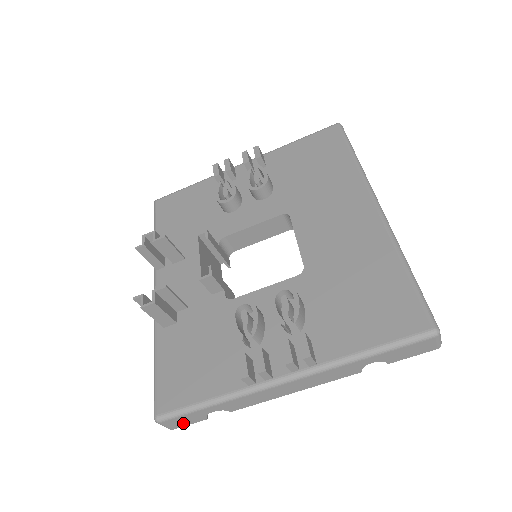
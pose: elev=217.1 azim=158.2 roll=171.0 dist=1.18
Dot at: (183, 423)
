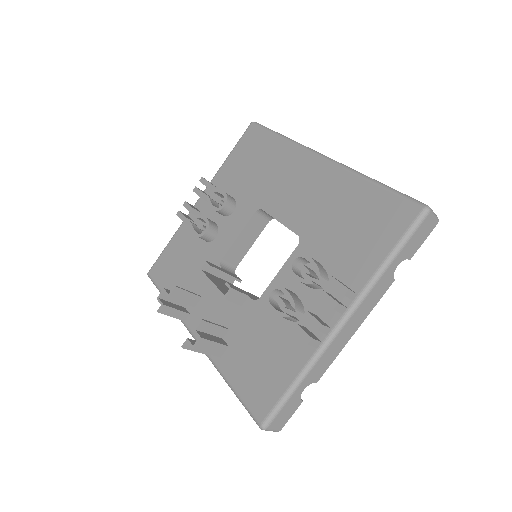
Dot at: (286, 418)
